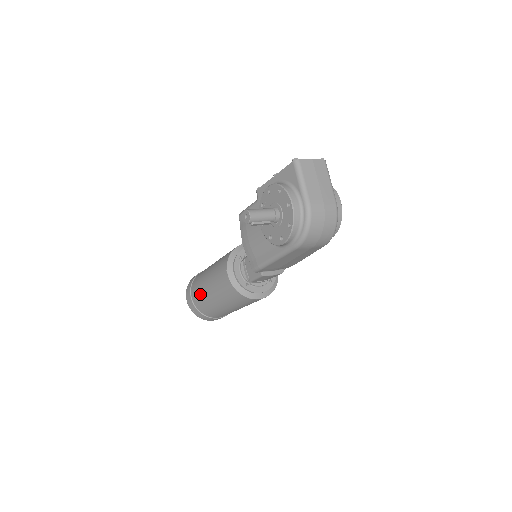
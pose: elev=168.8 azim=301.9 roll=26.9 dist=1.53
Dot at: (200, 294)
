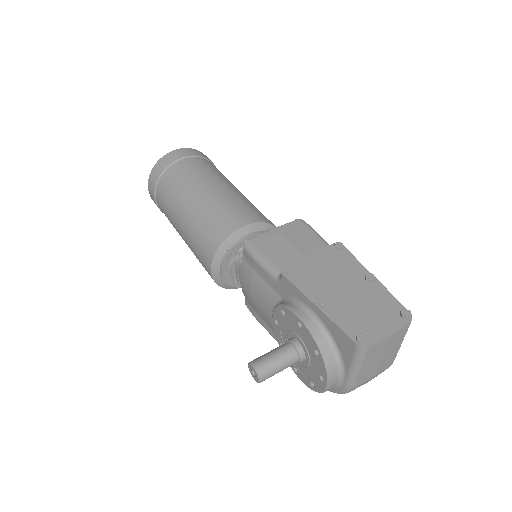
Dot at: (169, 218)
